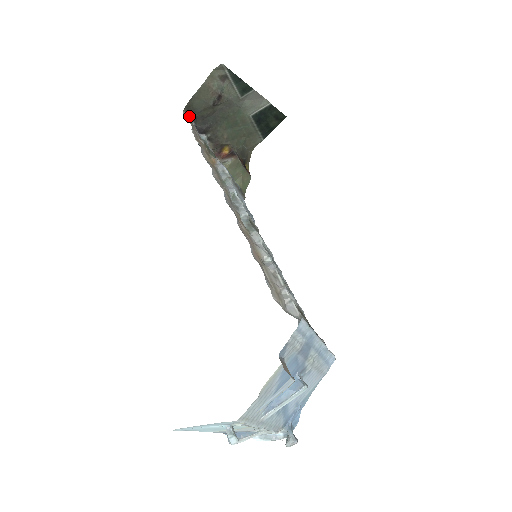
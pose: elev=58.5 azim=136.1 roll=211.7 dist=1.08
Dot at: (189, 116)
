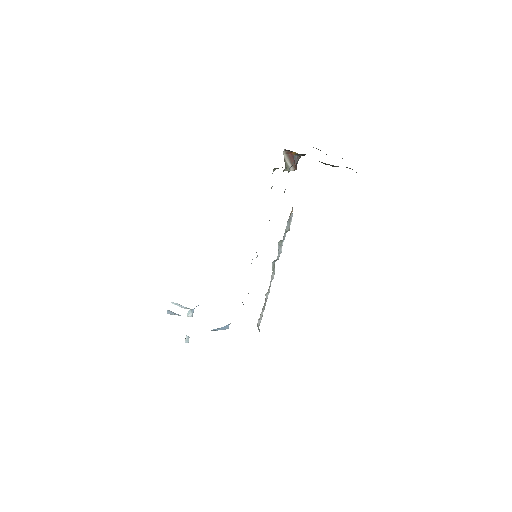
Dot at: occluded
